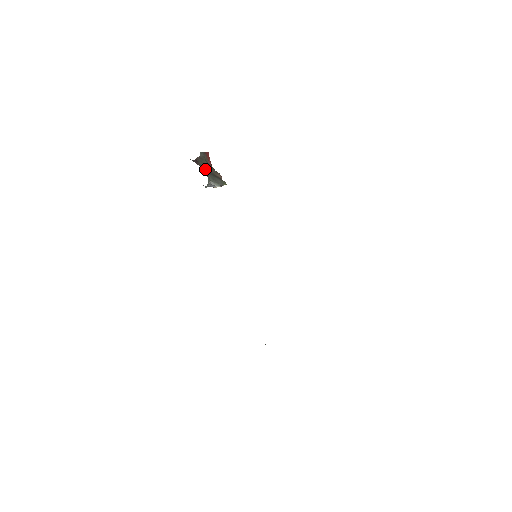
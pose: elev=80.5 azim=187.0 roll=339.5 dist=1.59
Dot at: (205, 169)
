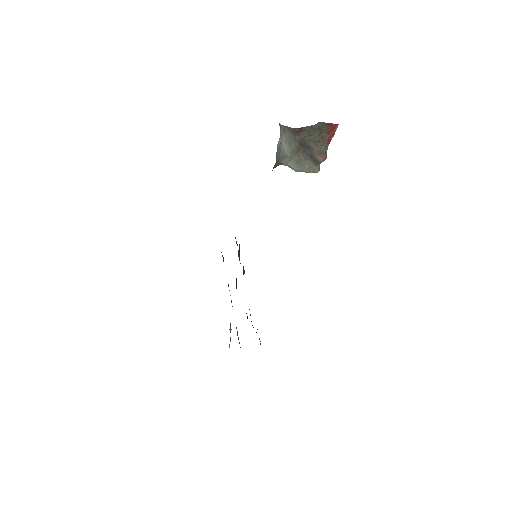
Dot at: (303, 144)
